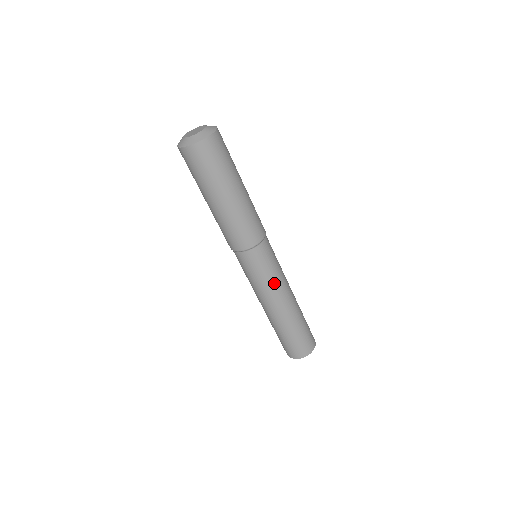
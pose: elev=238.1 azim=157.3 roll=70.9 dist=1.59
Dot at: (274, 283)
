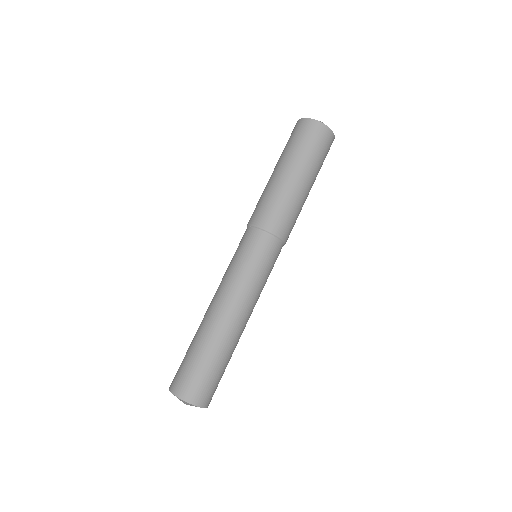
Dot at: (259, 290)
